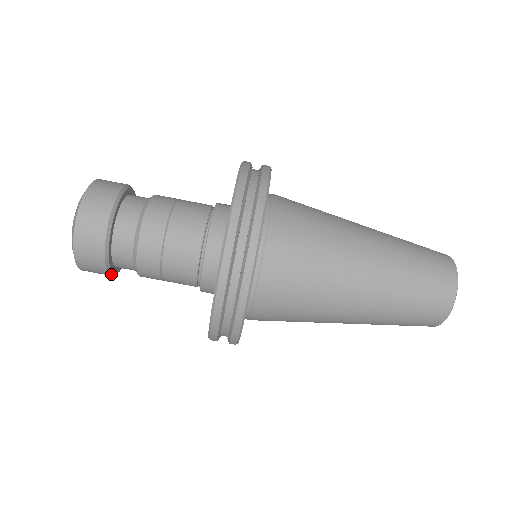
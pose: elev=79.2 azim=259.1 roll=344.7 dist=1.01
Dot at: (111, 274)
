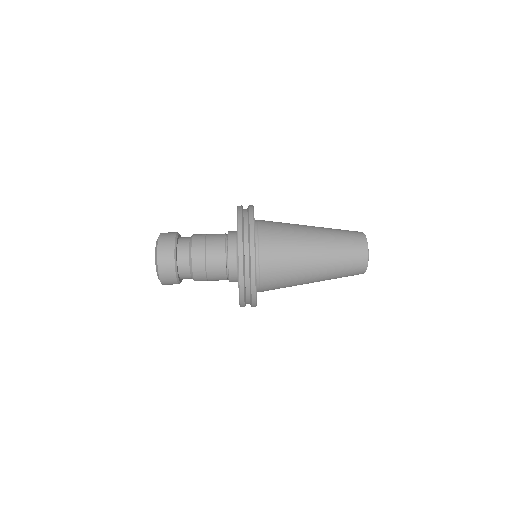
Dot at: (177, 280)
